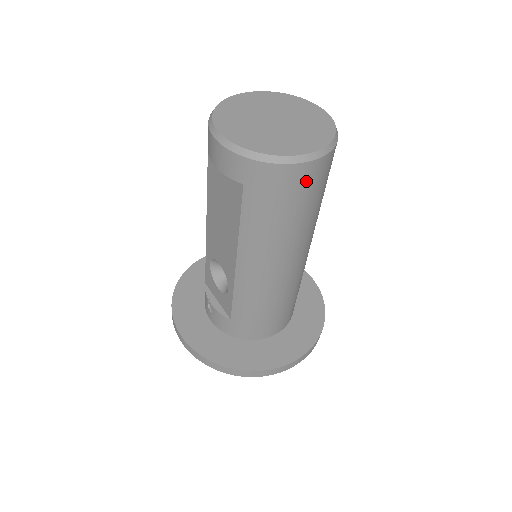
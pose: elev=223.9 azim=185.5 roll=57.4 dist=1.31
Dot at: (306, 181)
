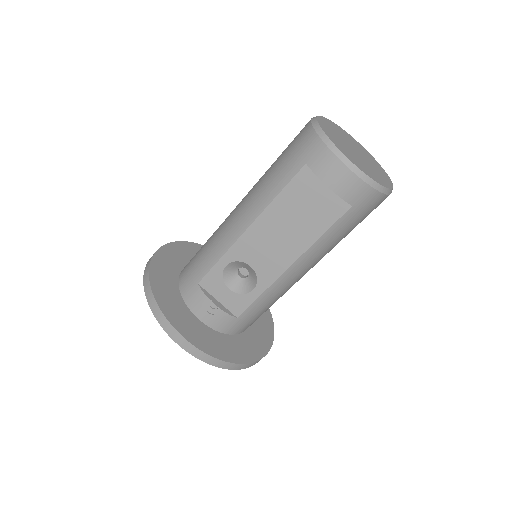
Dot at: occluded
